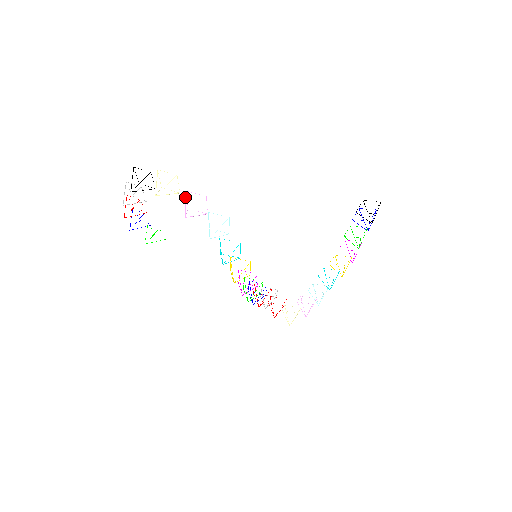
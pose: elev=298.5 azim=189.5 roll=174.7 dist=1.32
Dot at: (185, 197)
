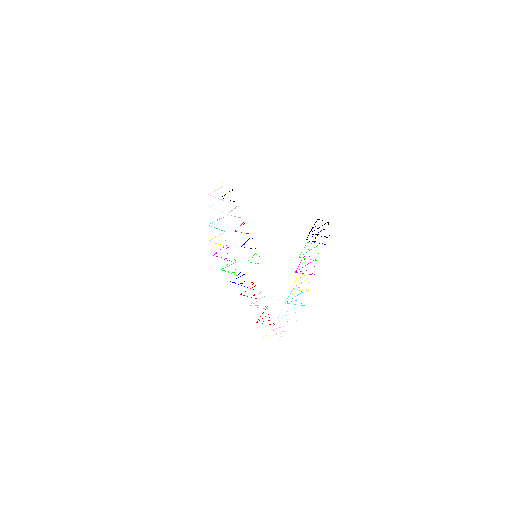
Dot at: occluded
